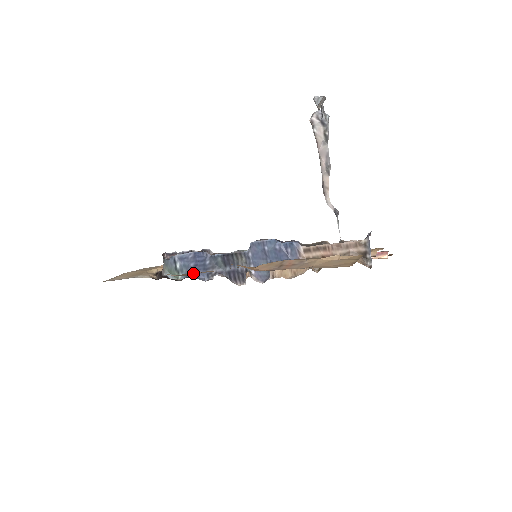
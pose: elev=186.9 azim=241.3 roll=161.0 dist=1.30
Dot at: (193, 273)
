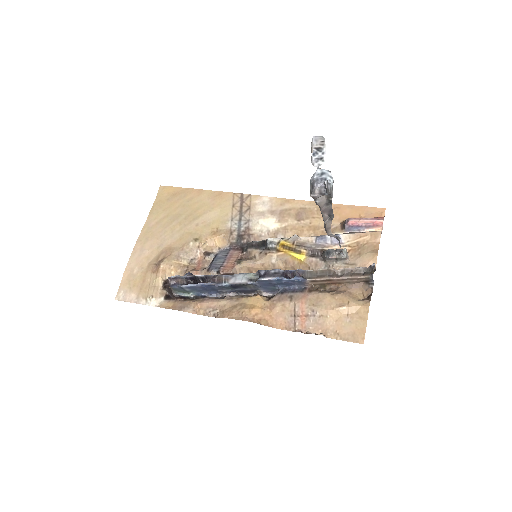
Dot at: (208, 304)
